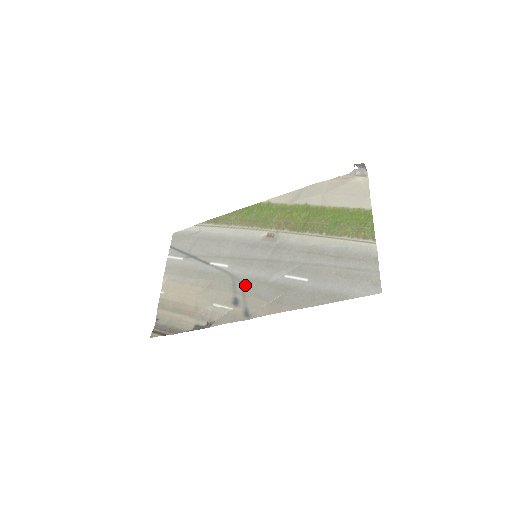
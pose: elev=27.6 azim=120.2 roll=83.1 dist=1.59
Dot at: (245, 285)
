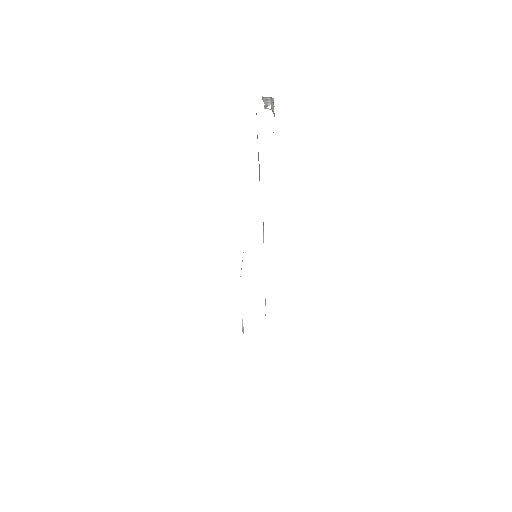
Dot at: occluded
